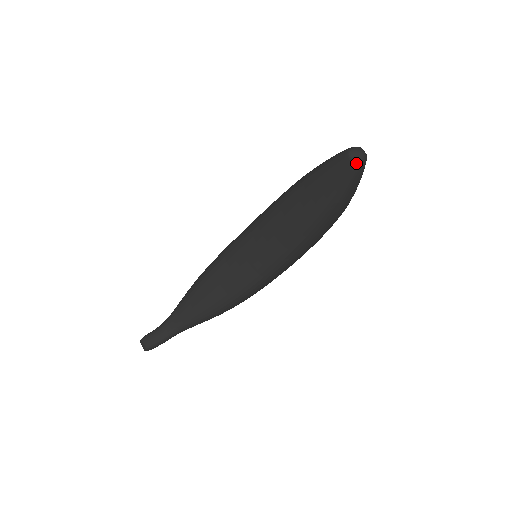
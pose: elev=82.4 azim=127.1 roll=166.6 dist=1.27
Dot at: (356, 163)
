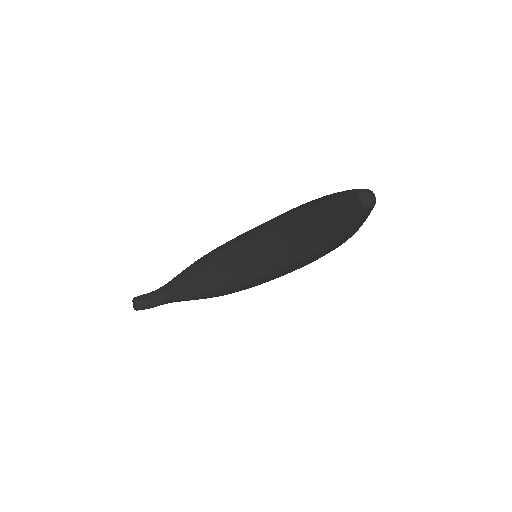
Dot at: (363, 205)
